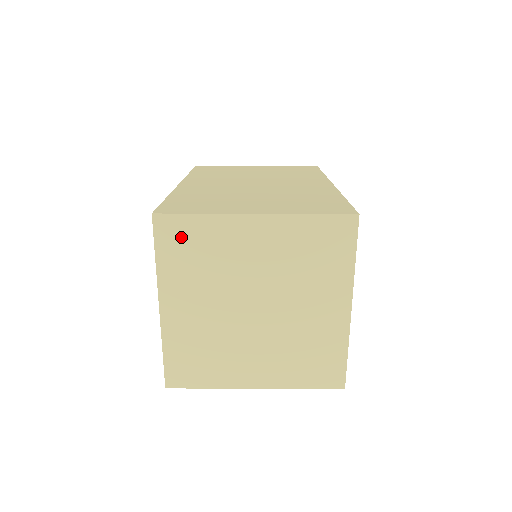
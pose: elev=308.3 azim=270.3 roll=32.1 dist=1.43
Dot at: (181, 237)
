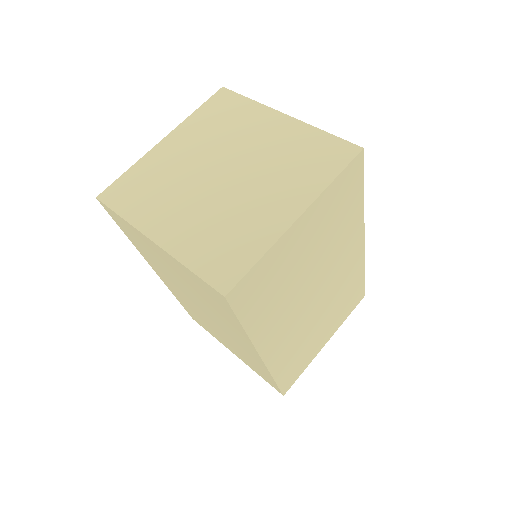
Dot at: (225, 106)
